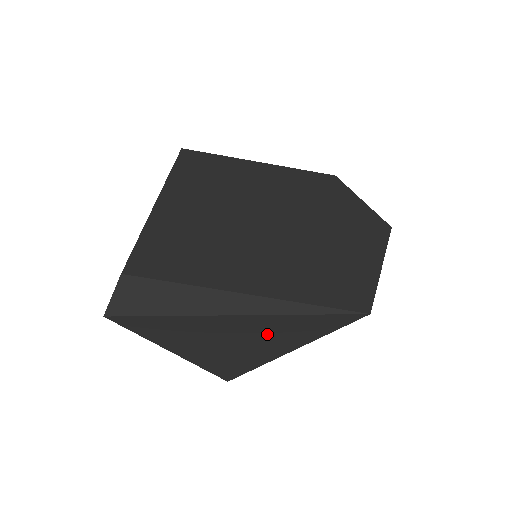
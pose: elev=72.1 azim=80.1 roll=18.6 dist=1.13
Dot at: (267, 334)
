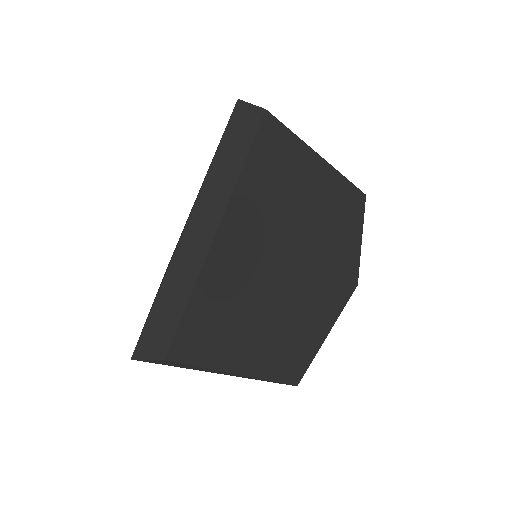
Dot at: occluded
